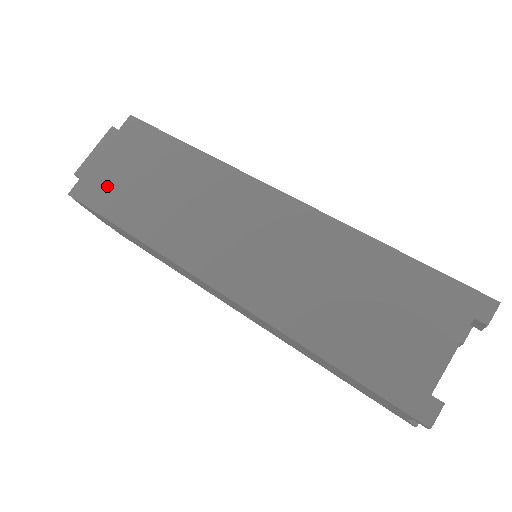
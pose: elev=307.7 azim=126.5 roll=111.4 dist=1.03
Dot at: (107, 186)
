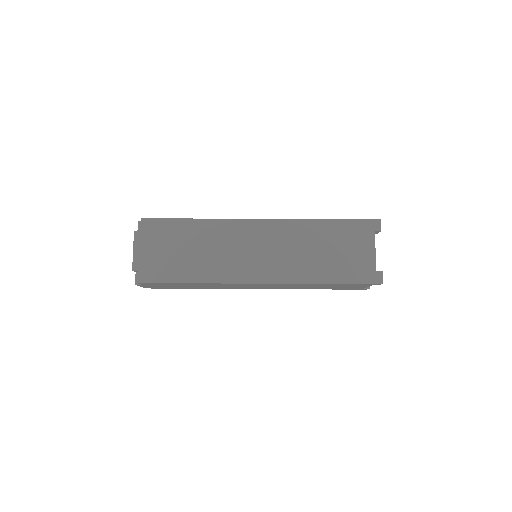
Dot at: occluded
